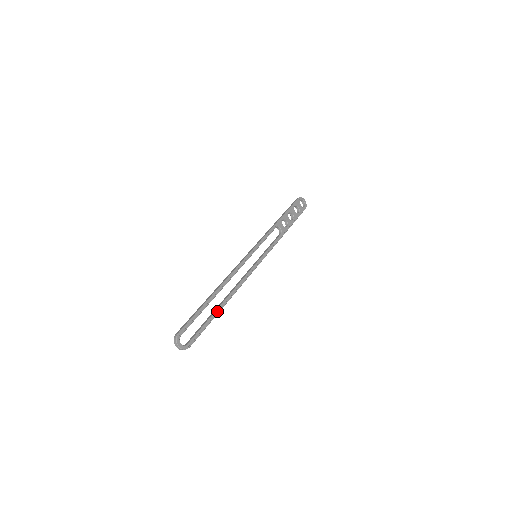
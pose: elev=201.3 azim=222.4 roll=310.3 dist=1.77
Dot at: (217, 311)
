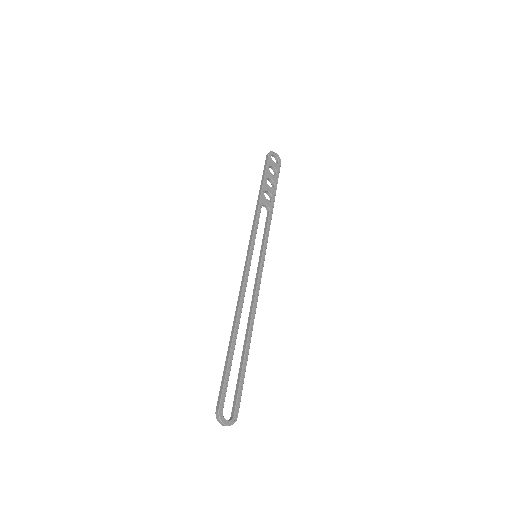
Dot at: (246, 352)
